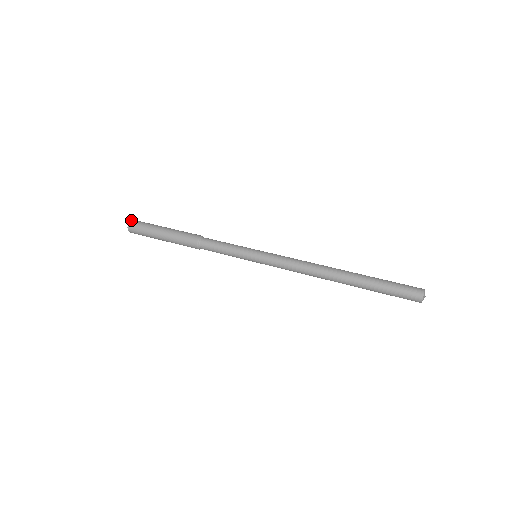
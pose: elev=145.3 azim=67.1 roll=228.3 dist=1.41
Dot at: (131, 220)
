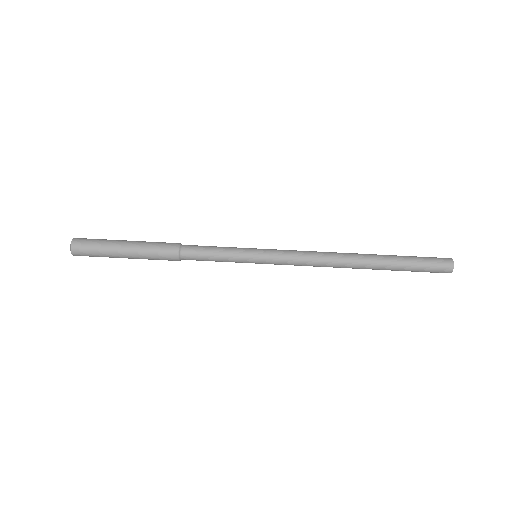
Dot at: (71, 247)
